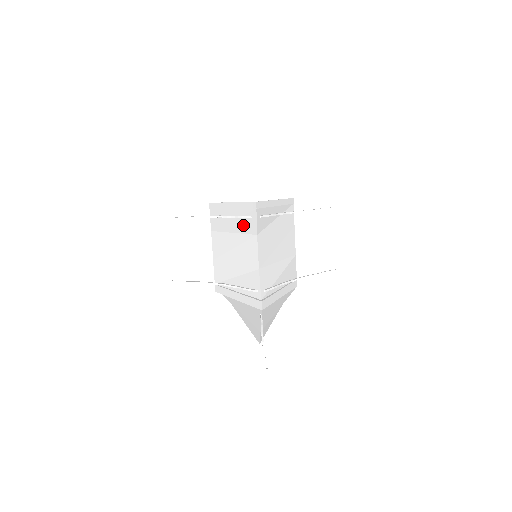
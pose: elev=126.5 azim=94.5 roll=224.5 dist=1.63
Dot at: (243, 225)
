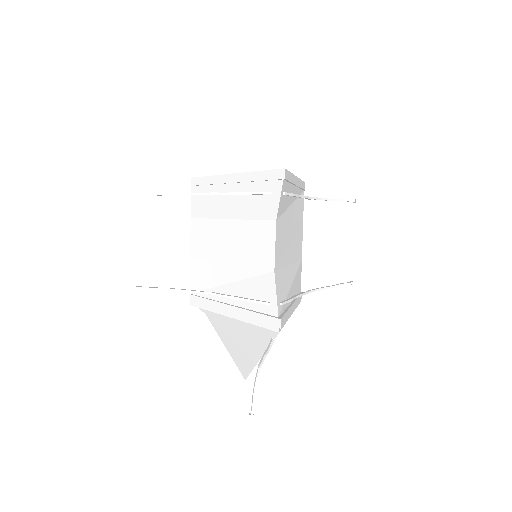
Dot at: (252, 206)
